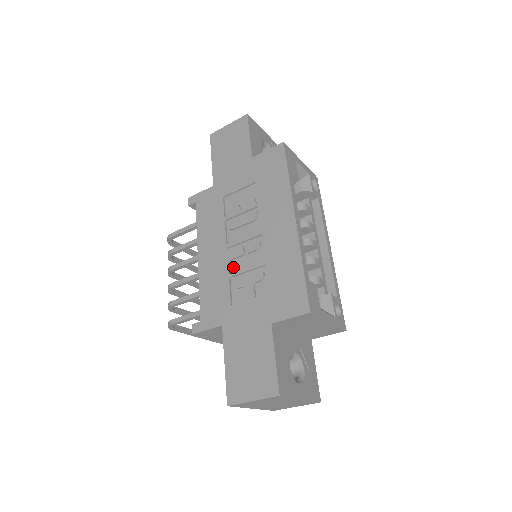
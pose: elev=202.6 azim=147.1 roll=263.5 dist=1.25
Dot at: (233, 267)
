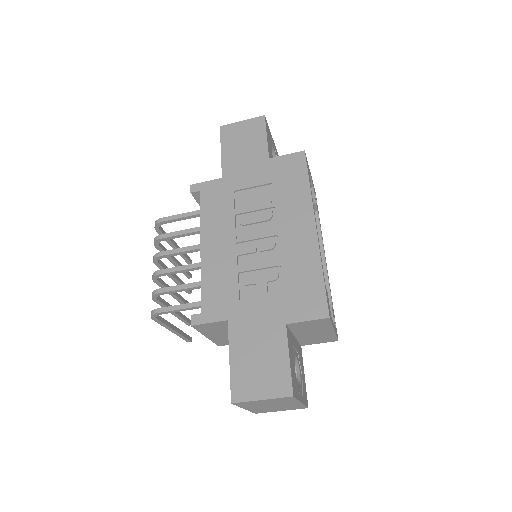
Dot at: (242, 263)
